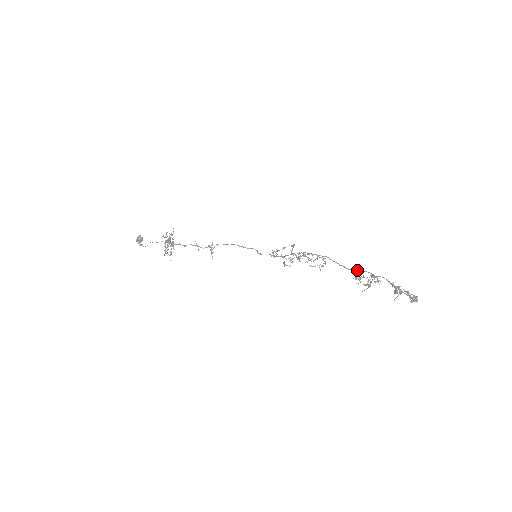
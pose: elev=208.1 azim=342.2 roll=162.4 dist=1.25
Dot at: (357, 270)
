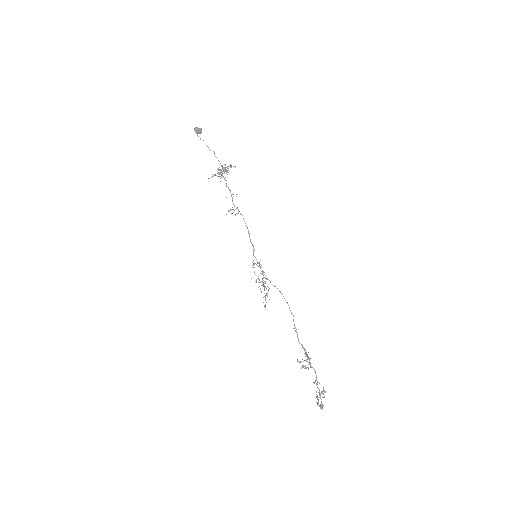
Dot at: (303, 348)
